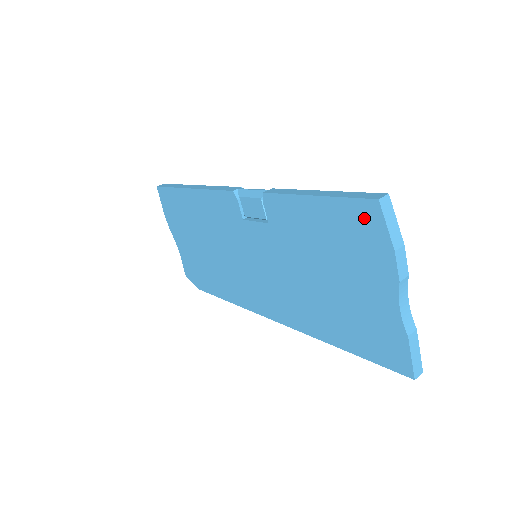
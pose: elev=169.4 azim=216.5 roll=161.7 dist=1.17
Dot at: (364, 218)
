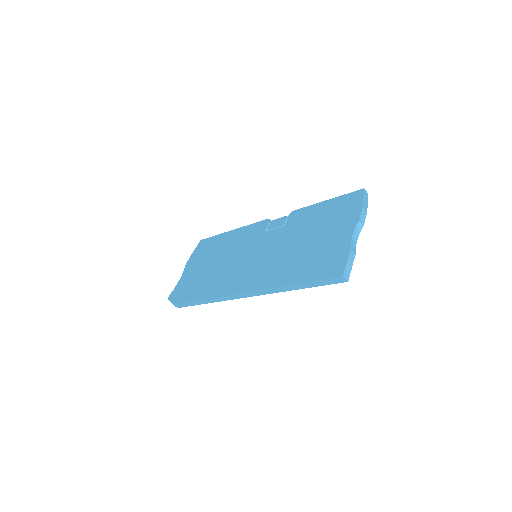
Dot at: (352, 199)
